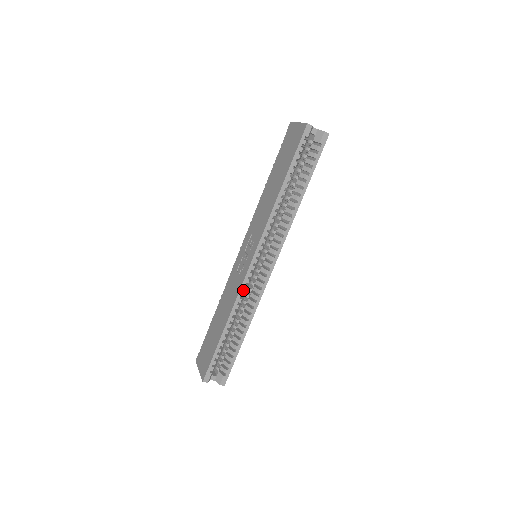
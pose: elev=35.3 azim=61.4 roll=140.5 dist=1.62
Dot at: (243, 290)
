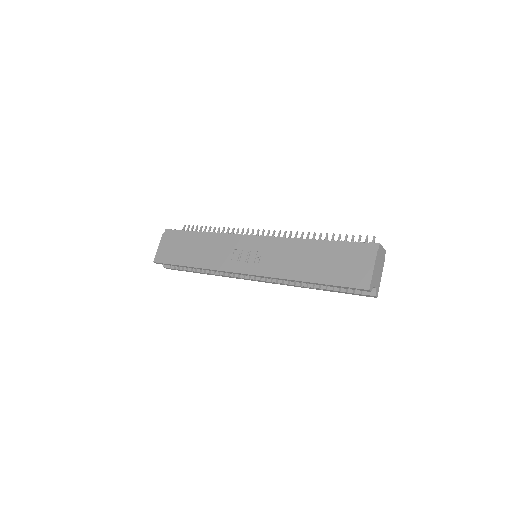
Dot at: occluded
